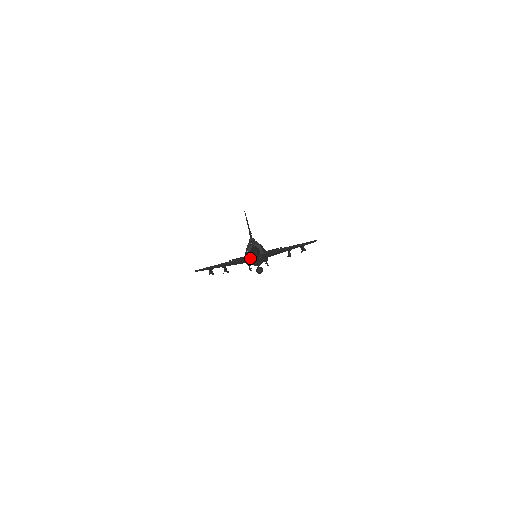
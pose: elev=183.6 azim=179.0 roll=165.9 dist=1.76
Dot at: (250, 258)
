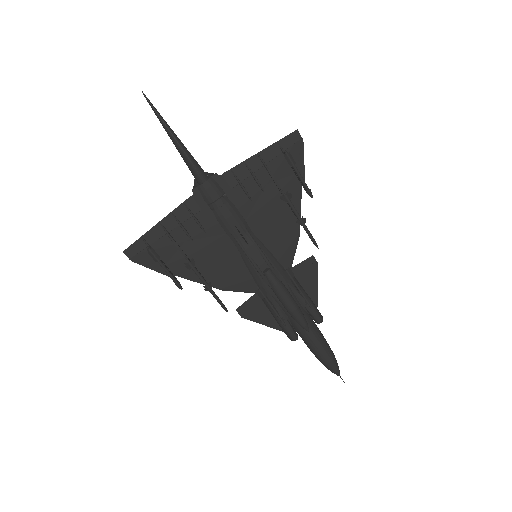
Dot at: (205, 201)
